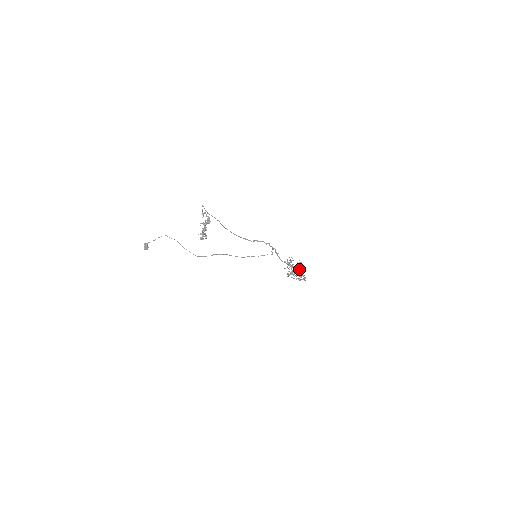
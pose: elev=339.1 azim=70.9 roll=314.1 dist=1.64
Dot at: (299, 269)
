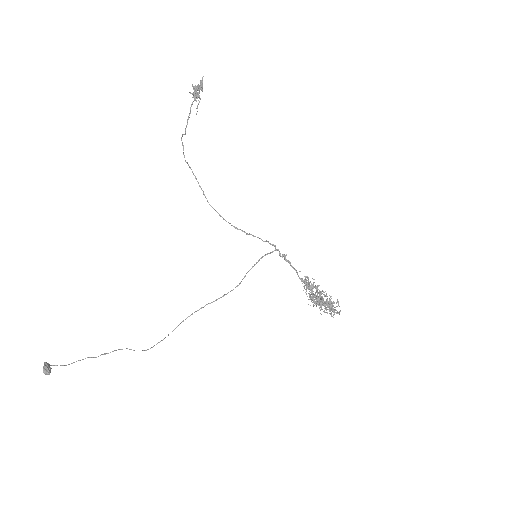
Dot at: (323, 301)
